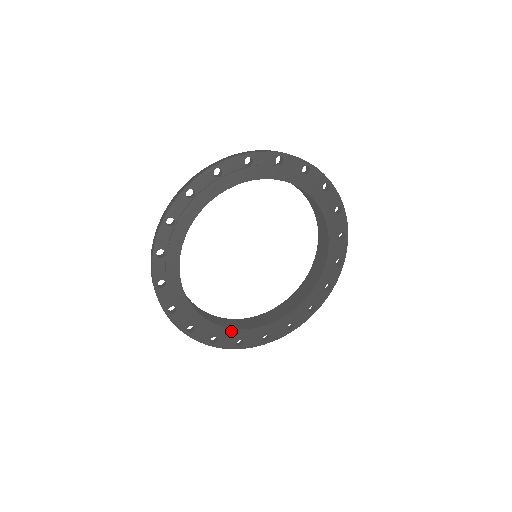
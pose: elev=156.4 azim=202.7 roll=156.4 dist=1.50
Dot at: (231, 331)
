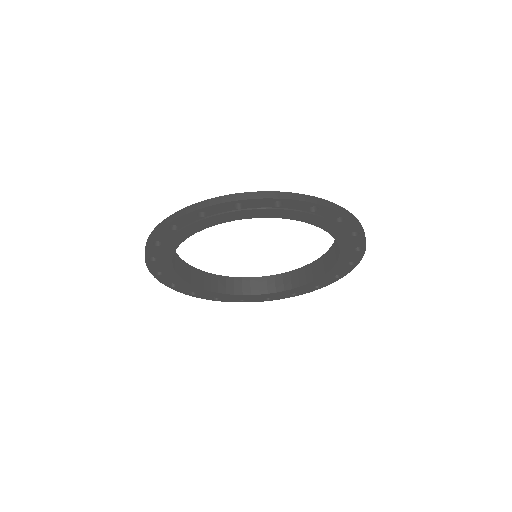
Dot at: (232, 295)
